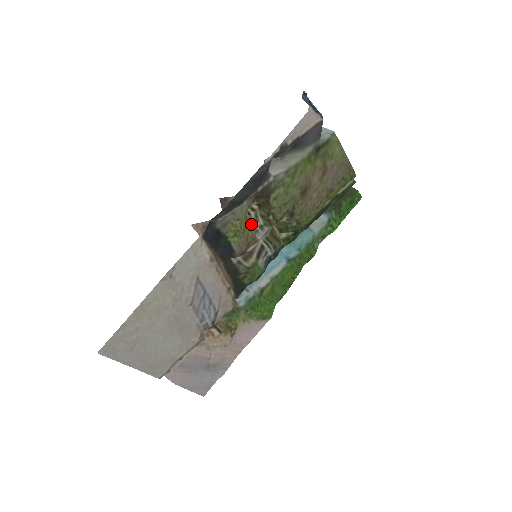
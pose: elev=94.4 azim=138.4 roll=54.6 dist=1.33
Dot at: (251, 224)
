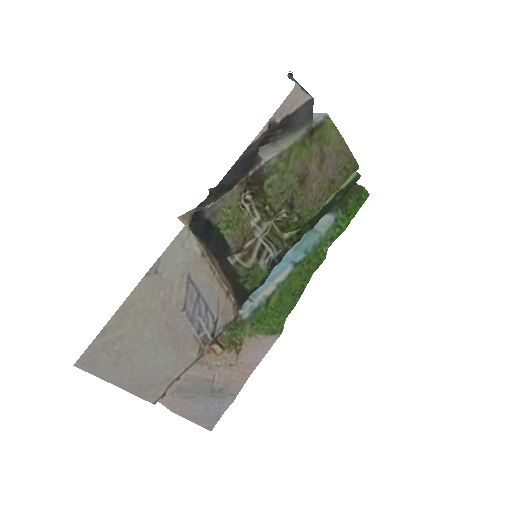
Dot at: (246, 218)
